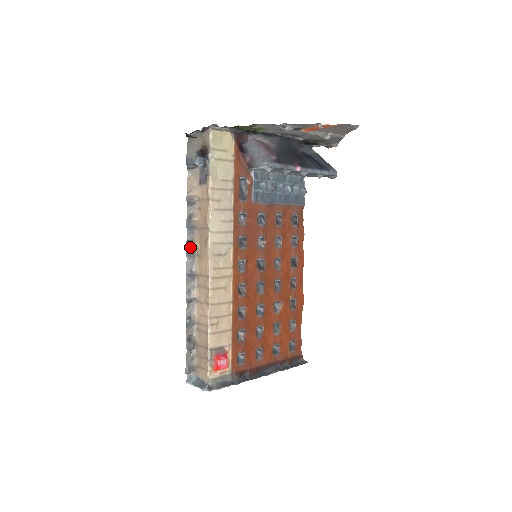
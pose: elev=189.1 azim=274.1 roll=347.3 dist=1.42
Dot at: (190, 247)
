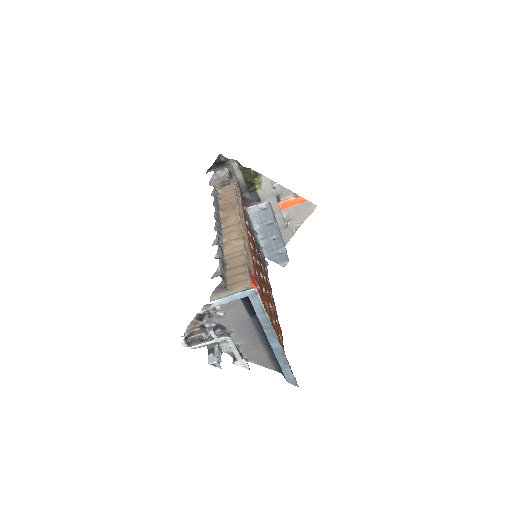
Dot at: (218, 209)
